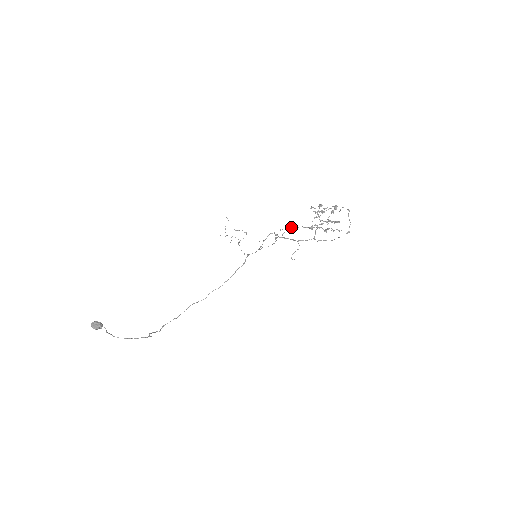
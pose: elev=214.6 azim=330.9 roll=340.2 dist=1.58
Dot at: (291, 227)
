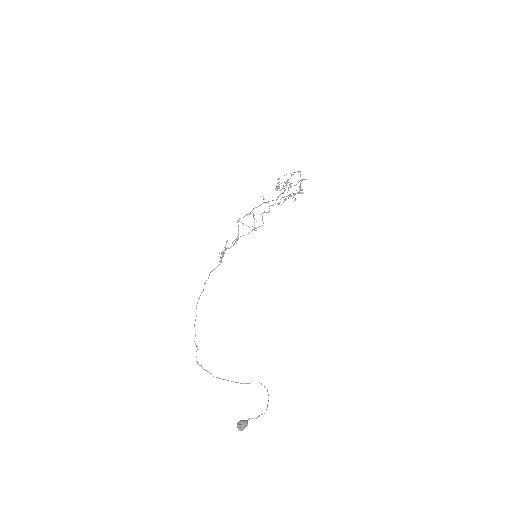
Dot at: (264, 212)
